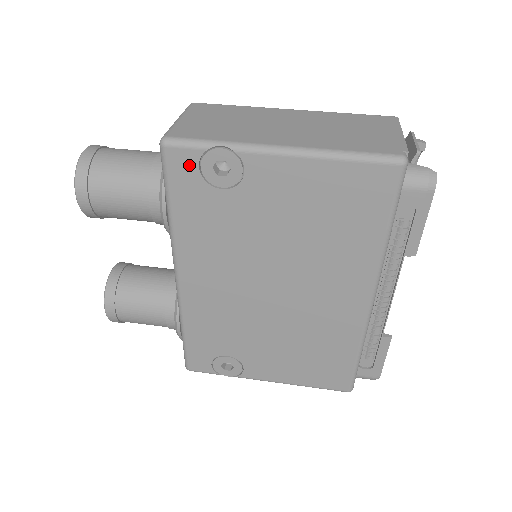
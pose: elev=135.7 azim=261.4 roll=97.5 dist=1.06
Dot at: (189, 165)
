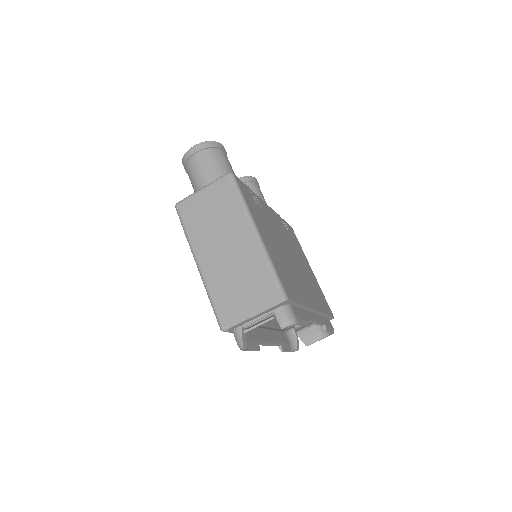
Dot at: occluded
